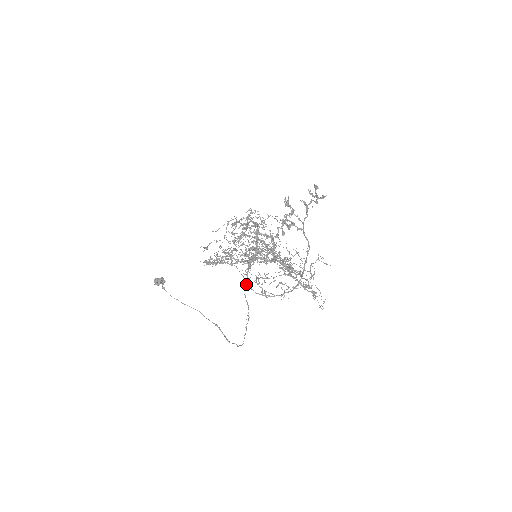
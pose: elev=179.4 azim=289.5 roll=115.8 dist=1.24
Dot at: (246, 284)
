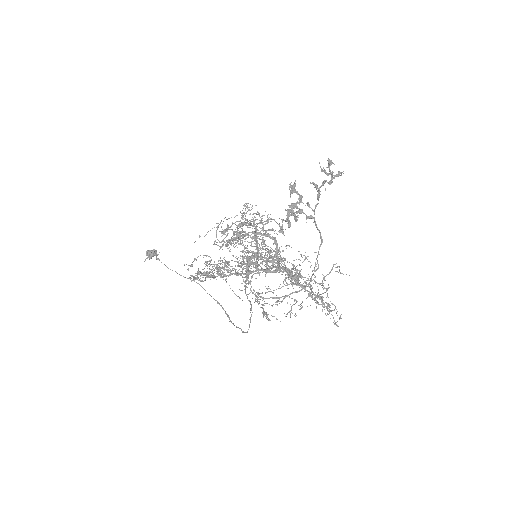
Dot at: occluded
